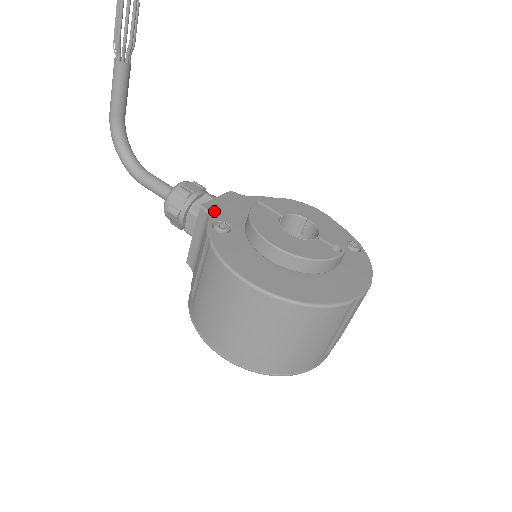
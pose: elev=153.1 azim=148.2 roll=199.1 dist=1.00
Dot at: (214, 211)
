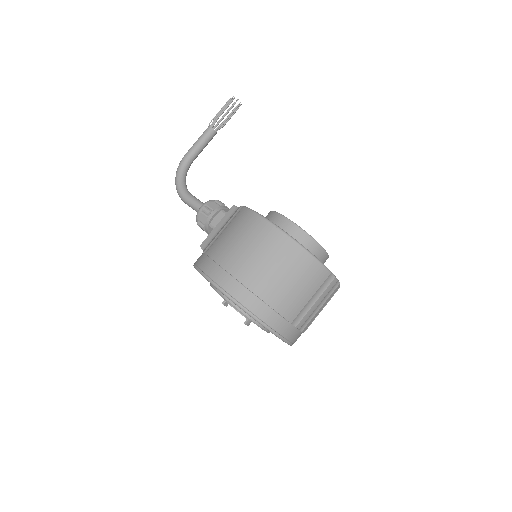
Dot at: occluded
